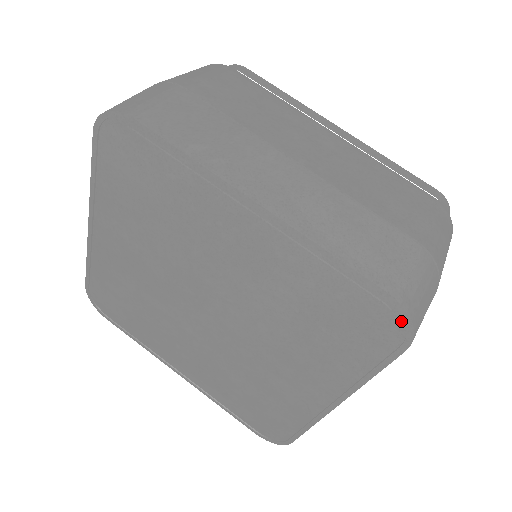
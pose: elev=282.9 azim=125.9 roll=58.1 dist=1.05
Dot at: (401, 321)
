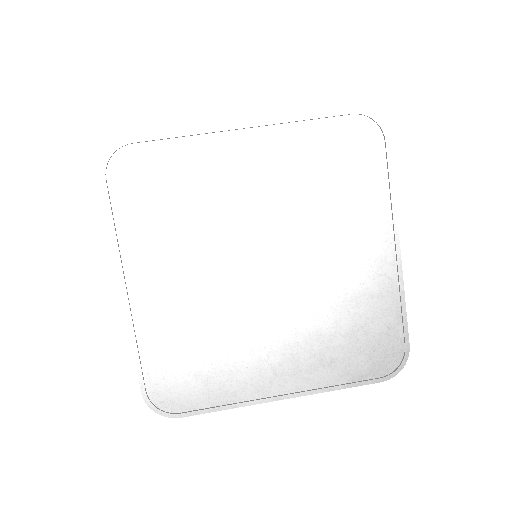
Dot at: (371, 123)
